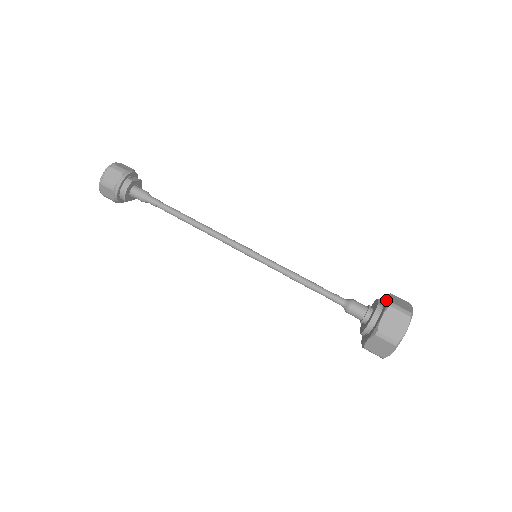
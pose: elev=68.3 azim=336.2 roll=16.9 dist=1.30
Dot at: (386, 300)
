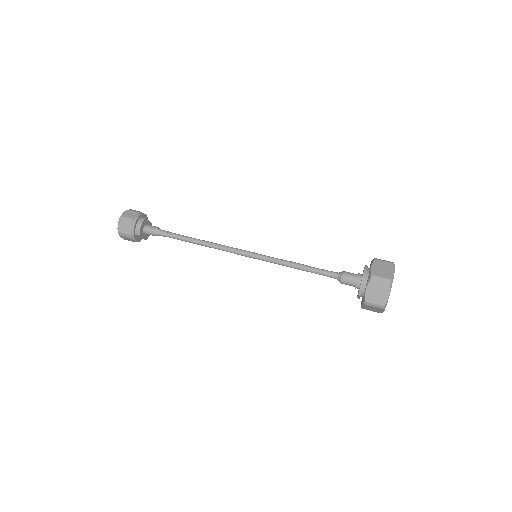
Dot at: occluded
